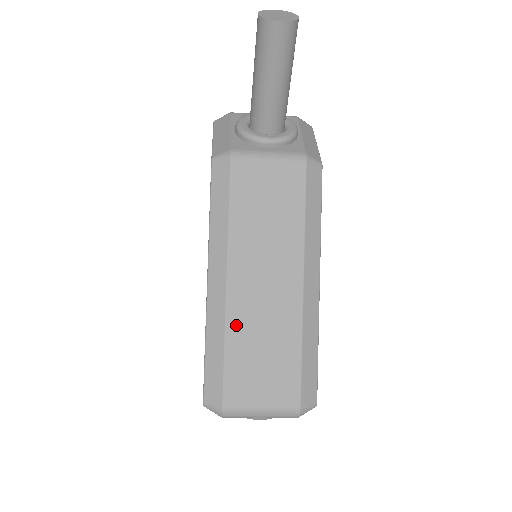
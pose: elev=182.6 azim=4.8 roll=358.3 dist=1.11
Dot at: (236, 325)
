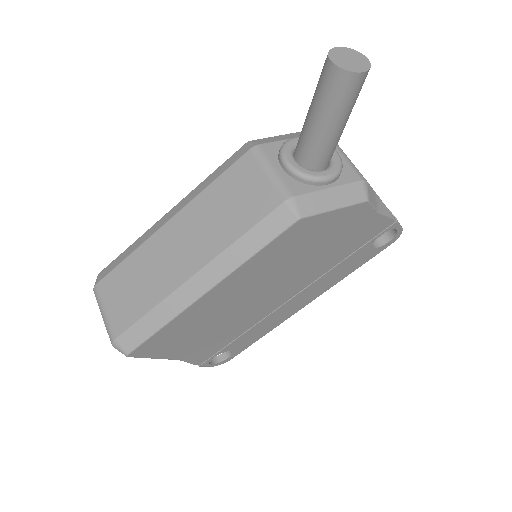
Dot at: (144, 252)
